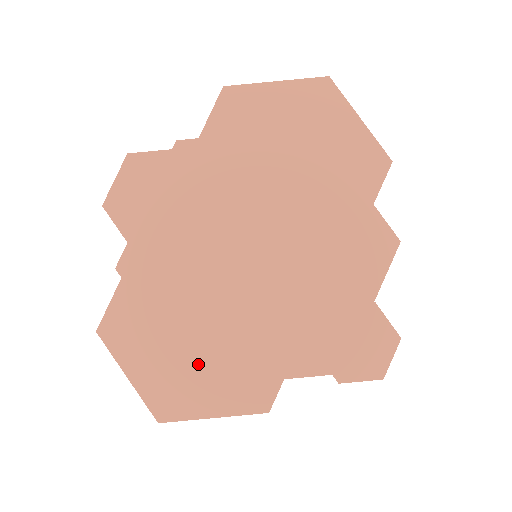
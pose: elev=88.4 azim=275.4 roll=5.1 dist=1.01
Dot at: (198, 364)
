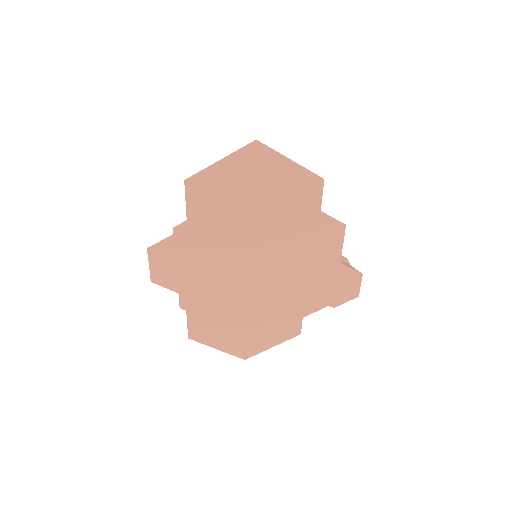
Dot at: (252, 330)
